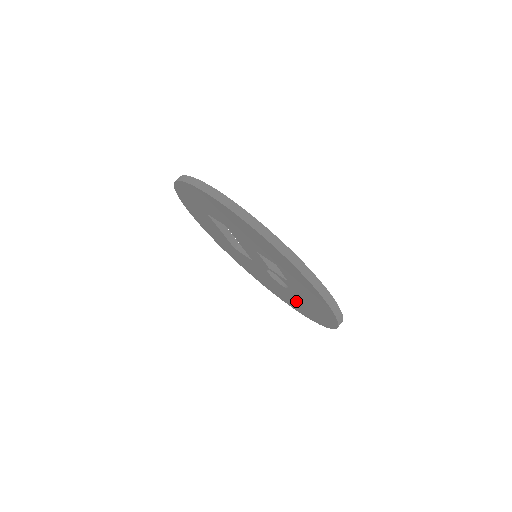
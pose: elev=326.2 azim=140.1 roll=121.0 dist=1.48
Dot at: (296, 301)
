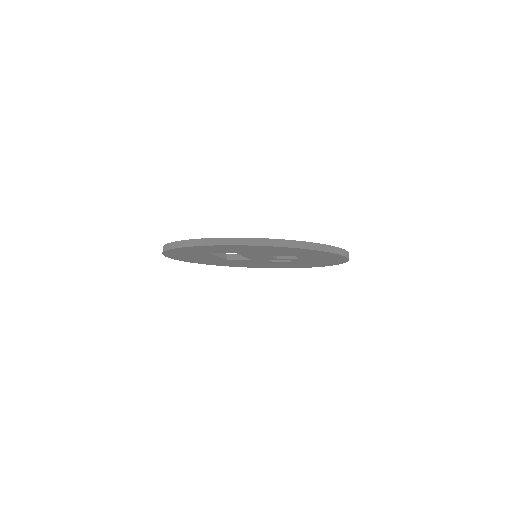
Dot at: occluded
